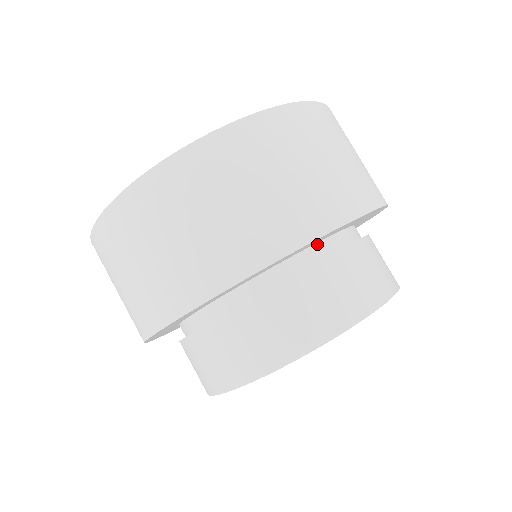
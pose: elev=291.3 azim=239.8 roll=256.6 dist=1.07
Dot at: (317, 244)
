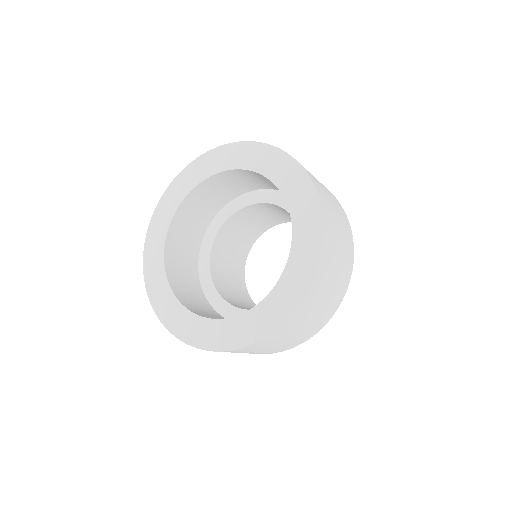
Dot at: occluded
